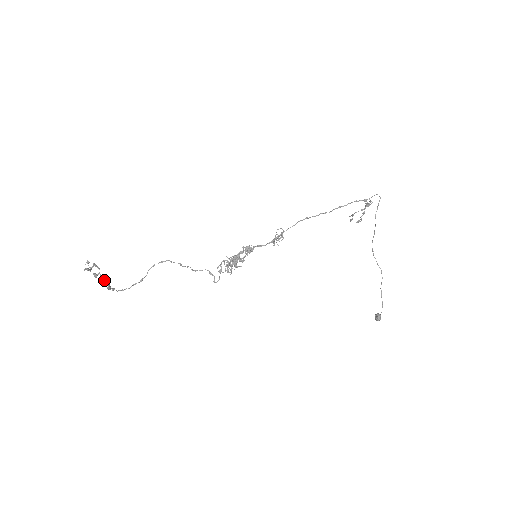
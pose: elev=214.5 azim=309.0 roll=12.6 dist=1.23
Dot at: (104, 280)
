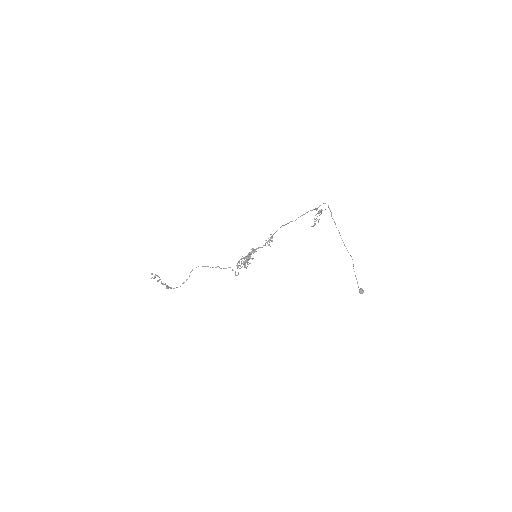
Dot at: (163, 283)
